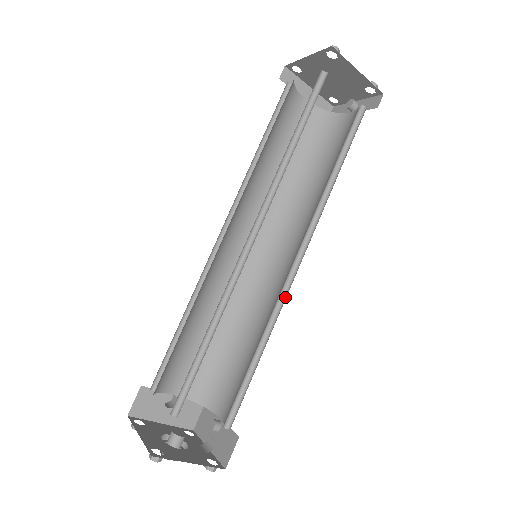
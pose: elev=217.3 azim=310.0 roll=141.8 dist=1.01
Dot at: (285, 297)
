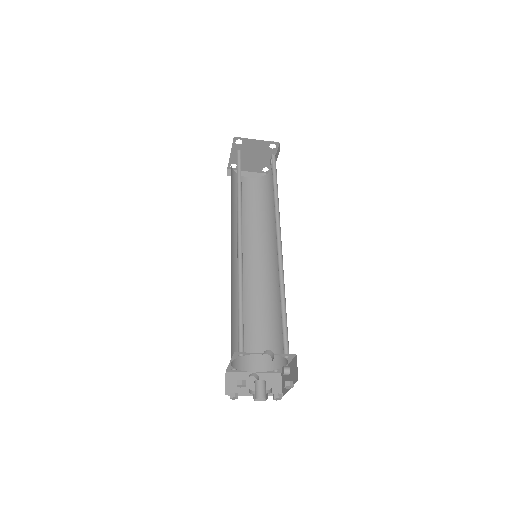
Dot at: (282, 263)
